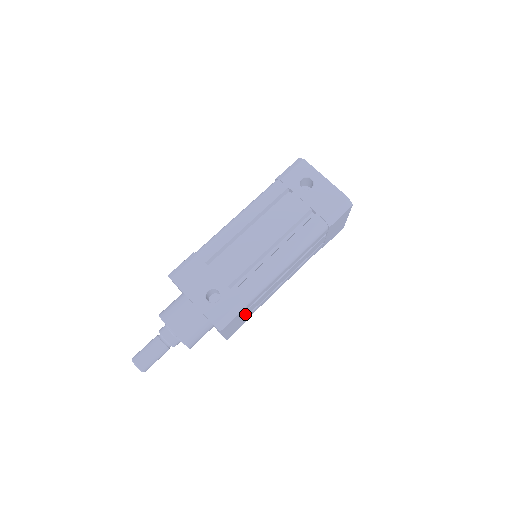
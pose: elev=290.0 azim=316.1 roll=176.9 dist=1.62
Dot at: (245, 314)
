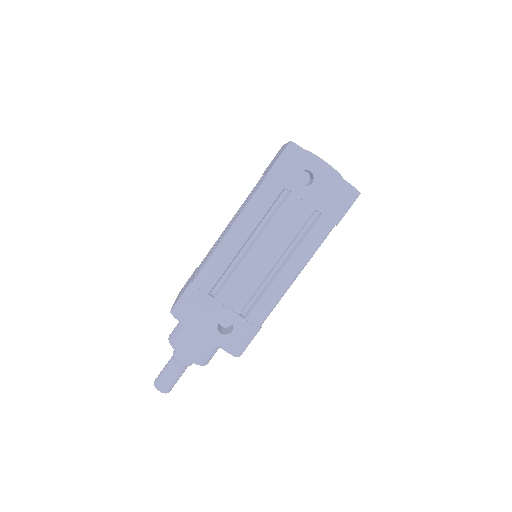
Dot at: occluded
